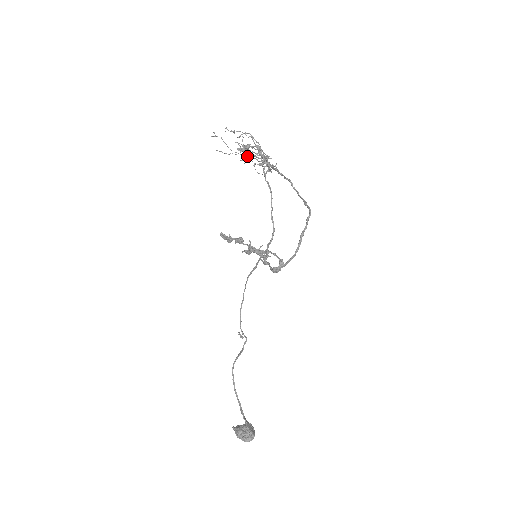
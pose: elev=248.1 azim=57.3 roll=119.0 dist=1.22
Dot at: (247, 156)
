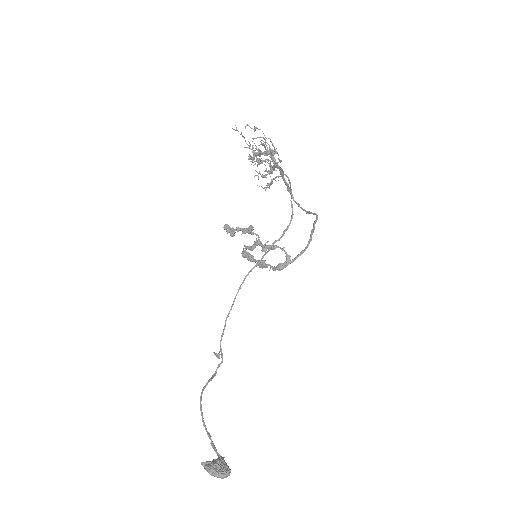
Dot at: (267, 150)
